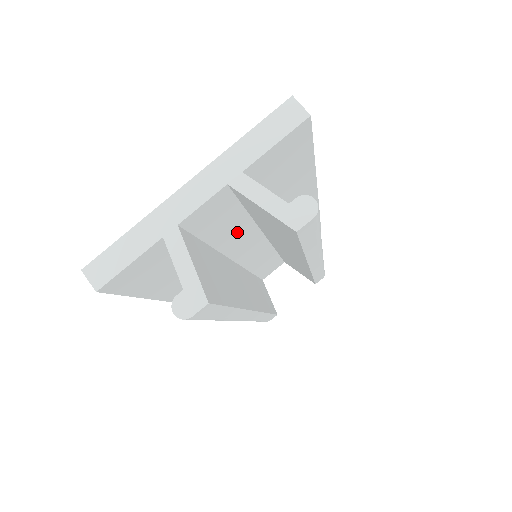
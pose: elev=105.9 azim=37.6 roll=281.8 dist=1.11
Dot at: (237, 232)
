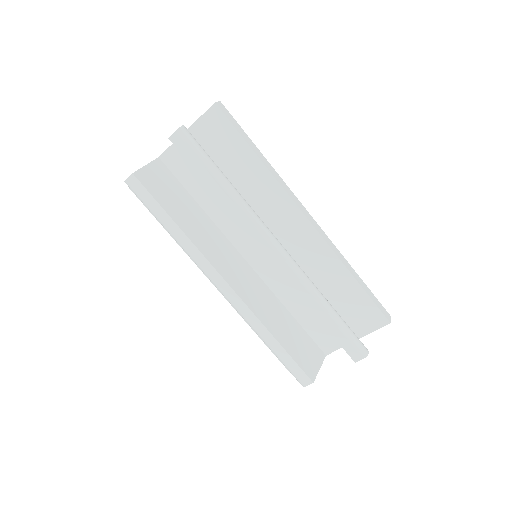
Dot at: (219, 204)
